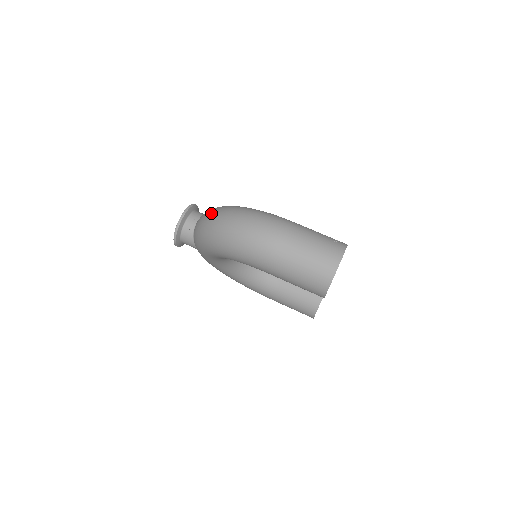
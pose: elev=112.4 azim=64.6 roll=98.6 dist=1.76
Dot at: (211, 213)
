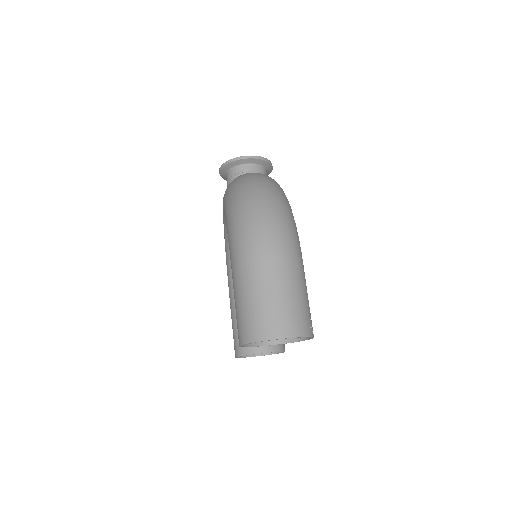
Dot at: (263, 176)
